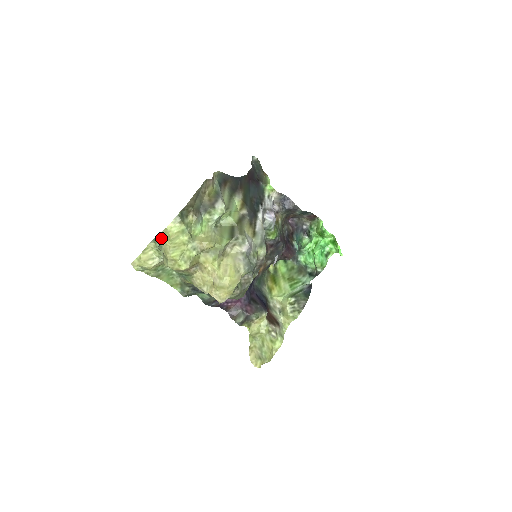
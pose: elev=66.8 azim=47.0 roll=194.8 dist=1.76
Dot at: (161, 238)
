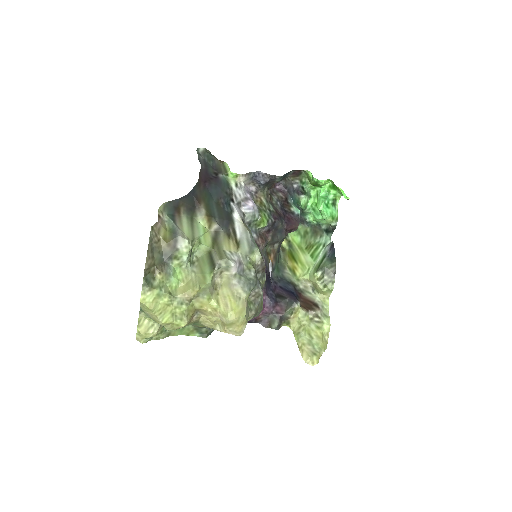
Dot at: occluded
